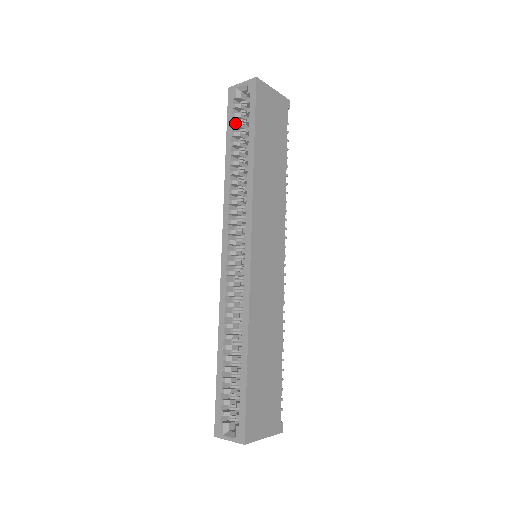
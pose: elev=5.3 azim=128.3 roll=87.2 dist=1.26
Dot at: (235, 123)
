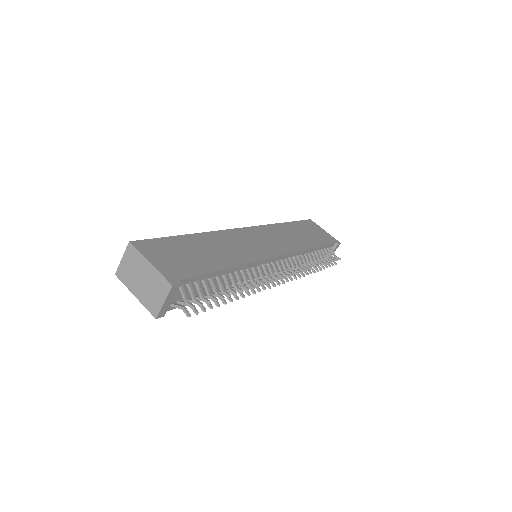
Dot at: occluded
